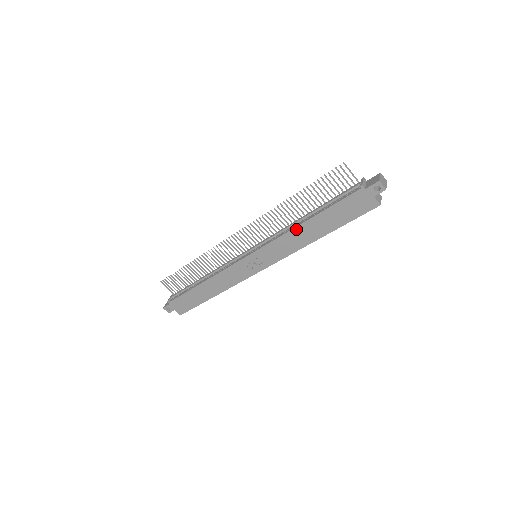
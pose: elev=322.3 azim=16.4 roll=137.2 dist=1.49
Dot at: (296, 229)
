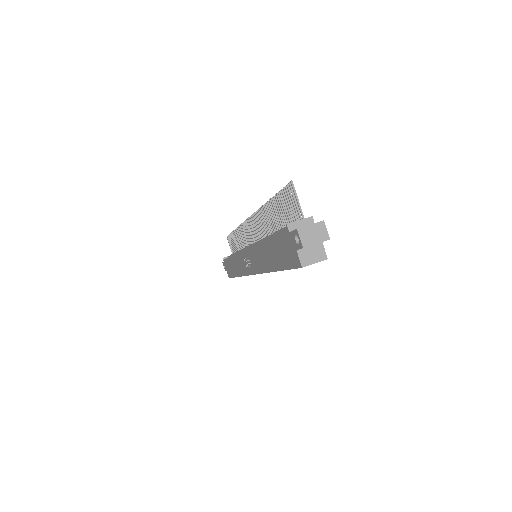
Dot at: (260, 245)
